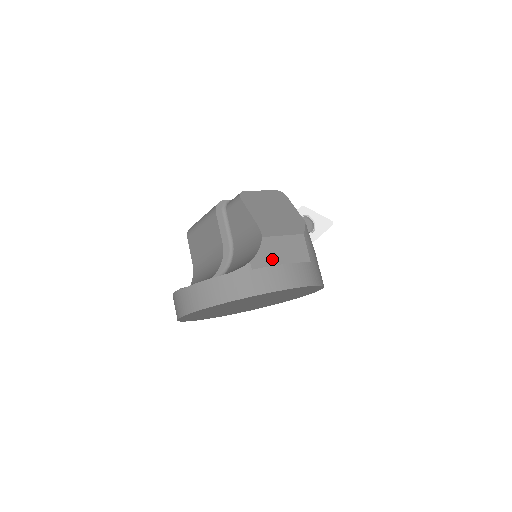
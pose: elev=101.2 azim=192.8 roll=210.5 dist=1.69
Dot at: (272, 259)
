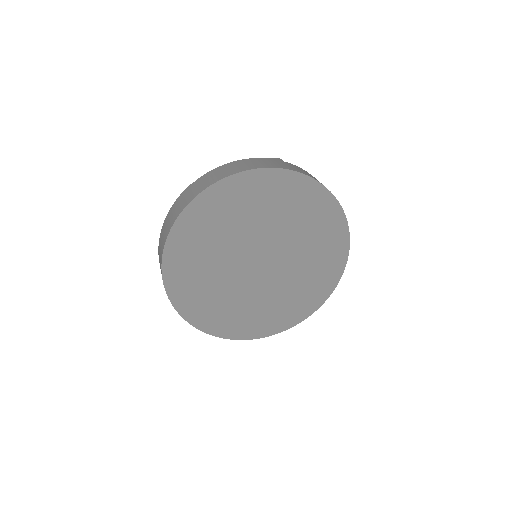
Dot at: occluded
